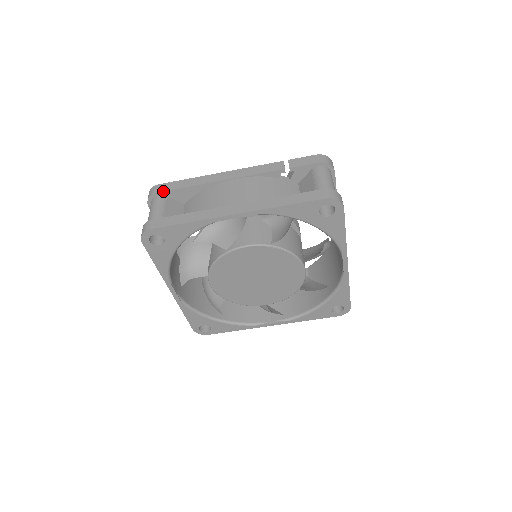
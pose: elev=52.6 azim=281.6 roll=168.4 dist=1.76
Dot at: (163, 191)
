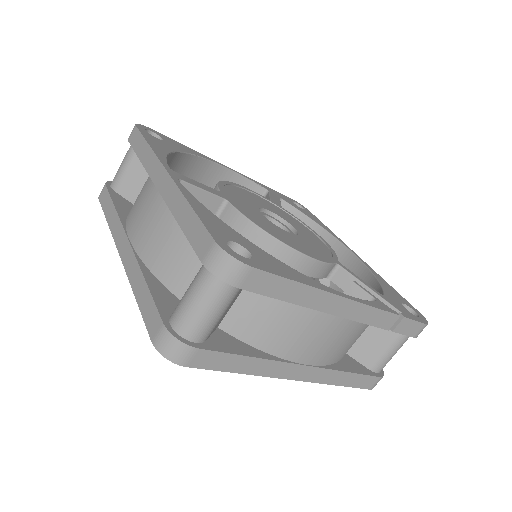
Dot at: (249, 291)
